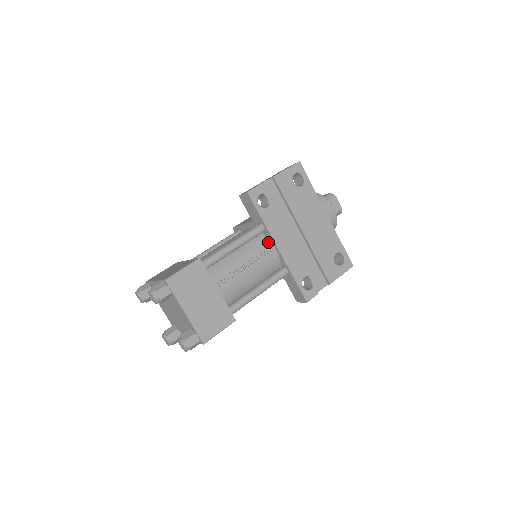
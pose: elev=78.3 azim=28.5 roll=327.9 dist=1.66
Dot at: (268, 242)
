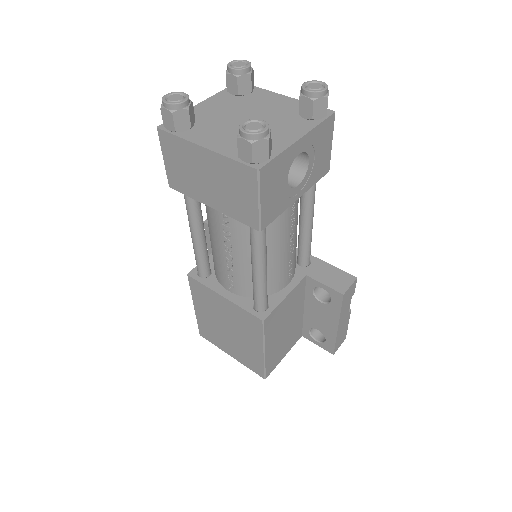
Dot at: occluded
